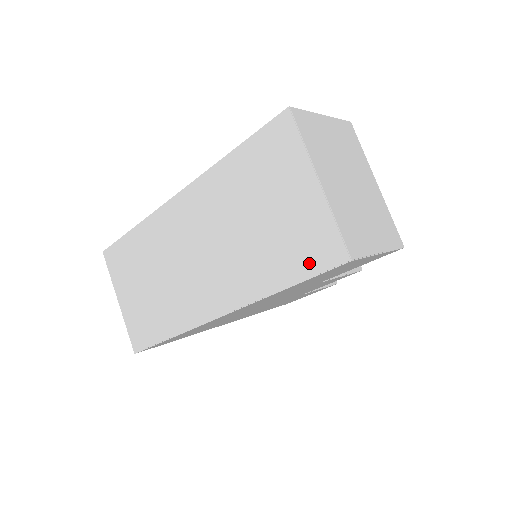
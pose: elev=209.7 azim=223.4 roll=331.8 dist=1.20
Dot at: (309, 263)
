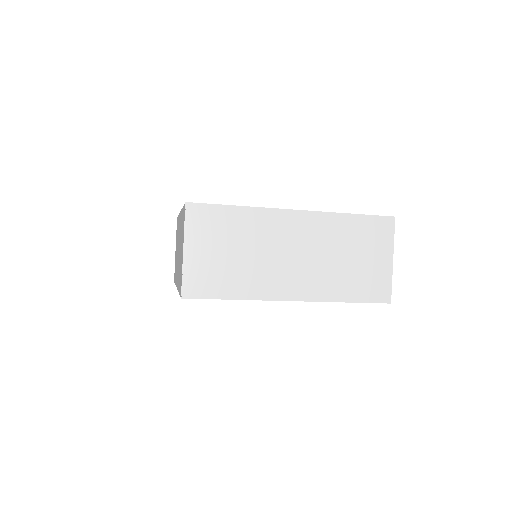
Dot at: (370, 295)
